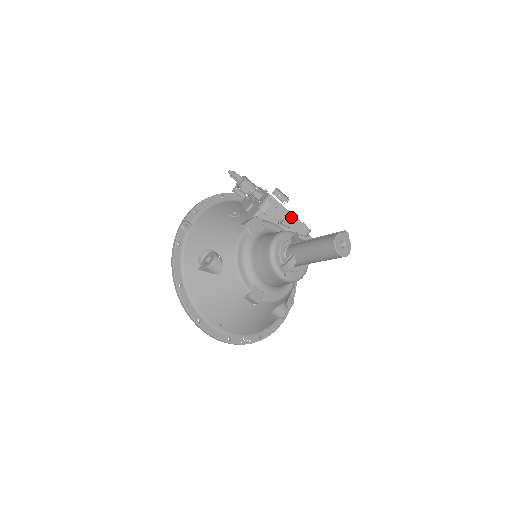
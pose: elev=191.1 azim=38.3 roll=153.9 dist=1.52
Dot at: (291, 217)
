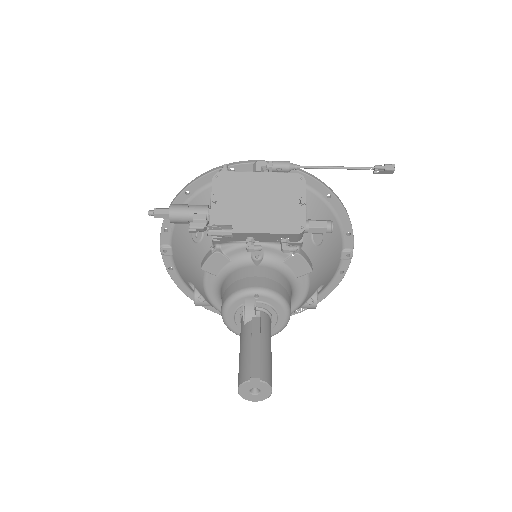
Dot at: (258, 234)
